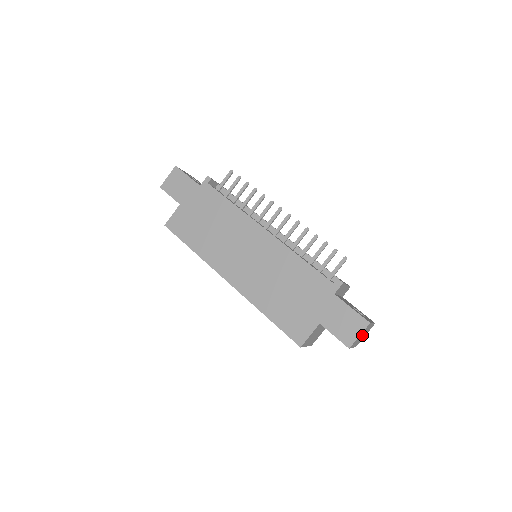
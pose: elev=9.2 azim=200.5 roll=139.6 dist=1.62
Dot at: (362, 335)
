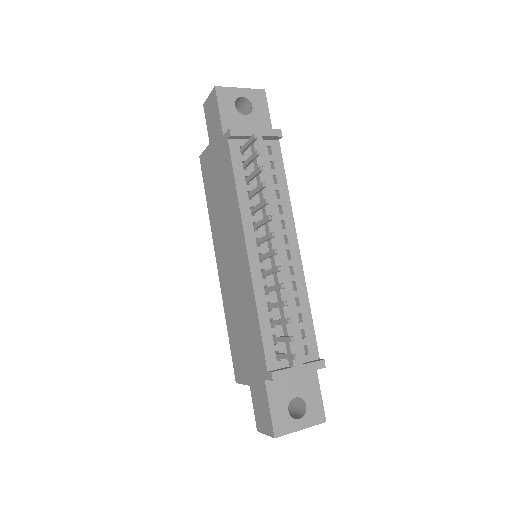
Dot at: occluded
